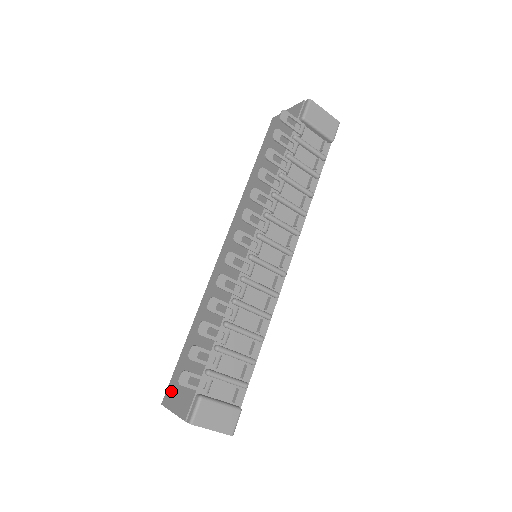
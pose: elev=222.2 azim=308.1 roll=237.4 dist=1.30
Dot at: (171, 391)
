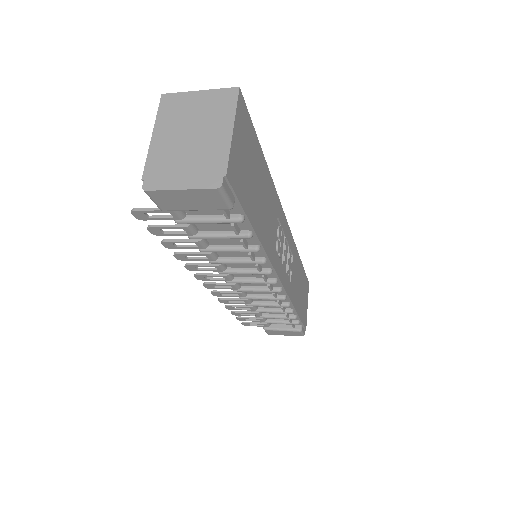
Dot at: occluded
